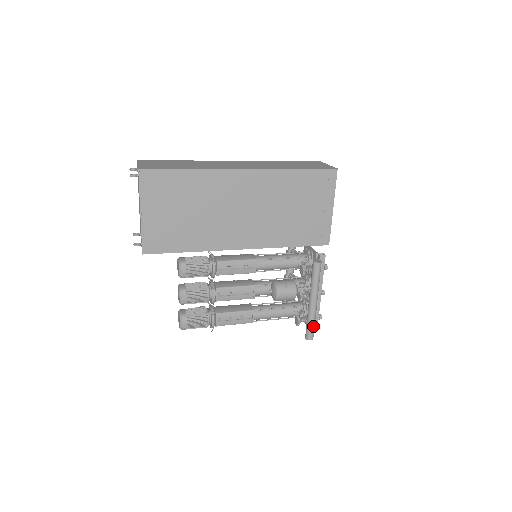
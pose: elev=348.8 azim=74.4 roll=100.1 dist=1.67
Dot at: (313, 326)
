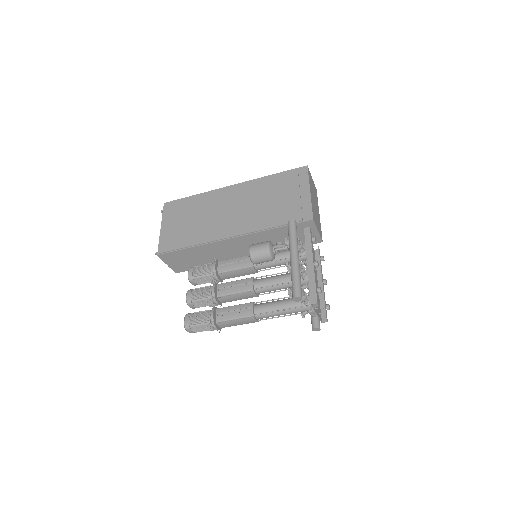
Dot at: (296, 281)
